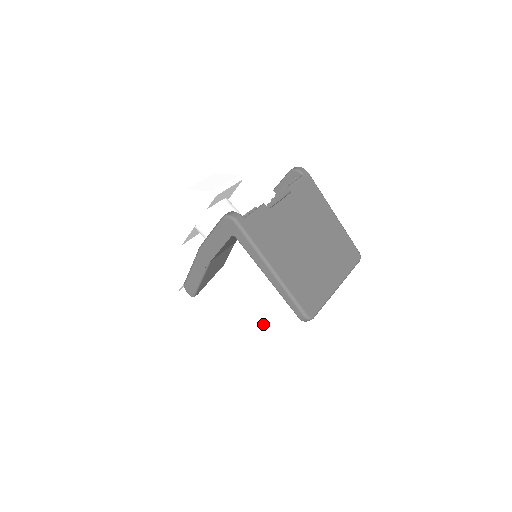
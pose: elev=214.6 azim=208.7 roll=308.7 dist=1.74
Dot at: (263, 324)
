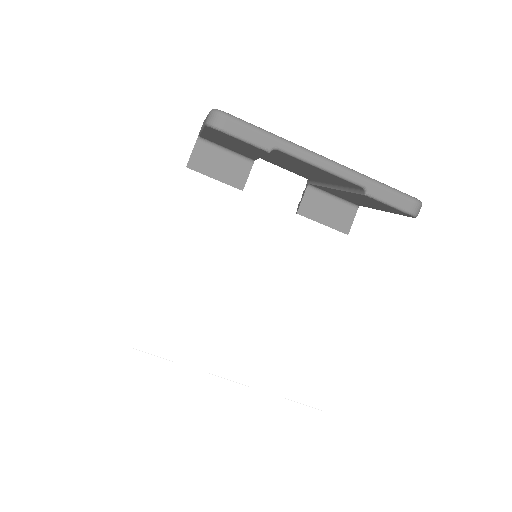
Dot at: occluded
